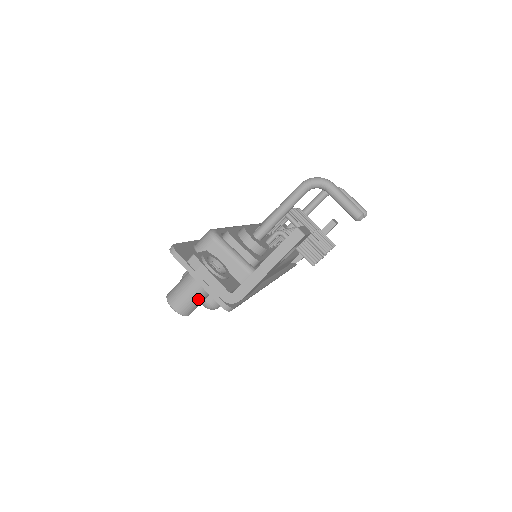
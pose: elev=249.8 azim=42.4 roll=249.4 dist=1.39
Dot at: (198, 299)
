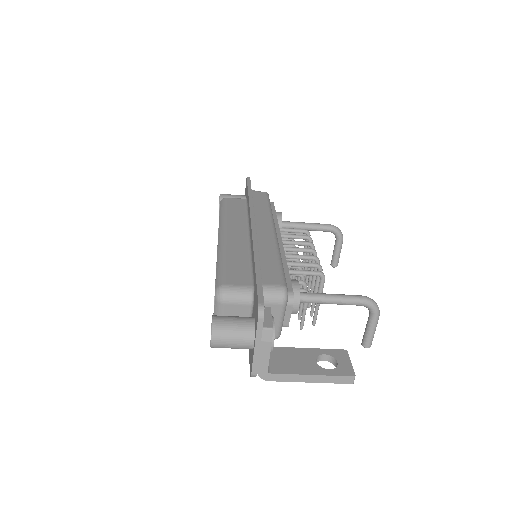
Dot at: (236, 348)
